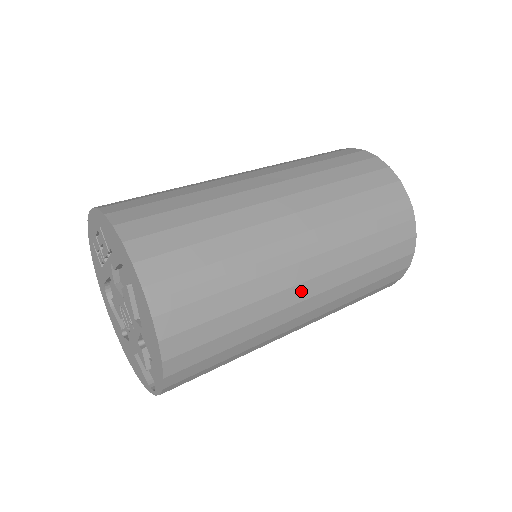
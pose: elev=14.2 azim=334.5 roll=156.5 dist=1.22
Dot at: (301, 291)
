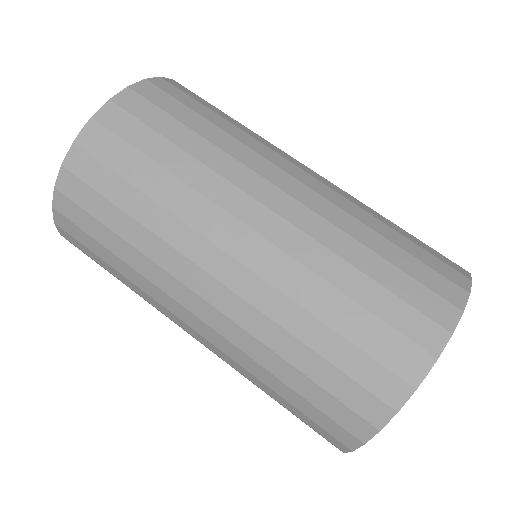
Dot at: (199, 279)
